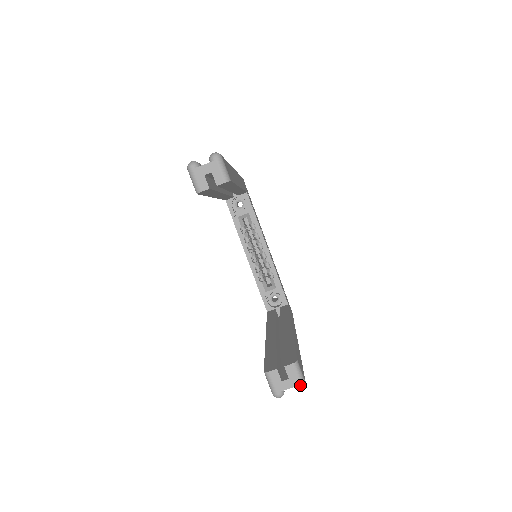
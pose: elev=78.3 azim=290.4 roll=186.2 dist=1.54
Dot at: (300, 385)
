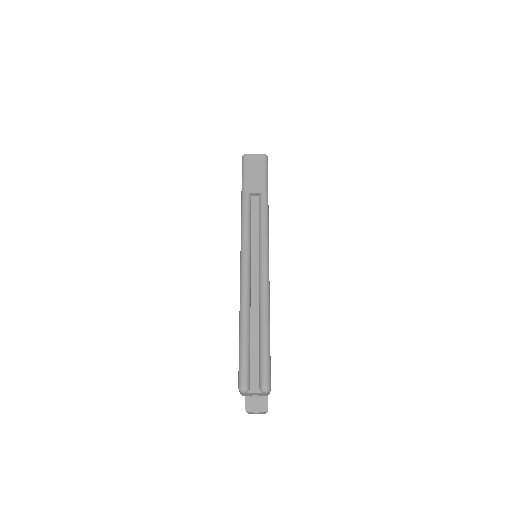
Dot at: occluded
